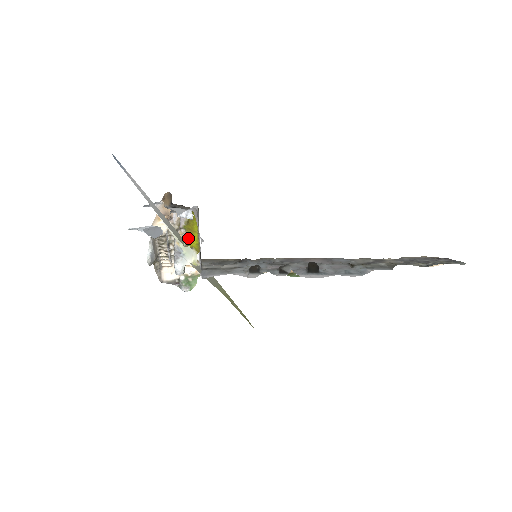
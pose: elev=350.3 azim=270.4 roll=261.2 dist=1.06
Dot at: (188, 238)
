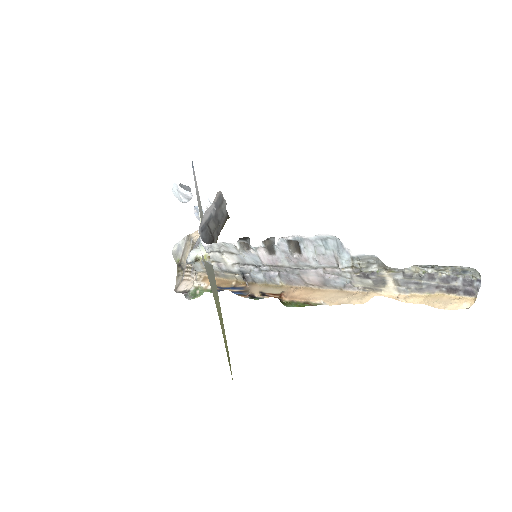
Dot at: occluded
